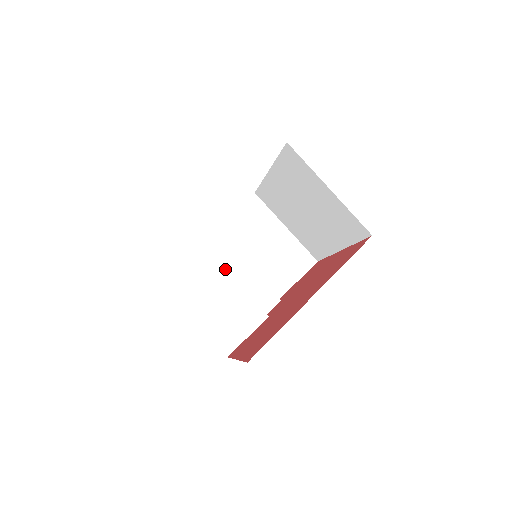
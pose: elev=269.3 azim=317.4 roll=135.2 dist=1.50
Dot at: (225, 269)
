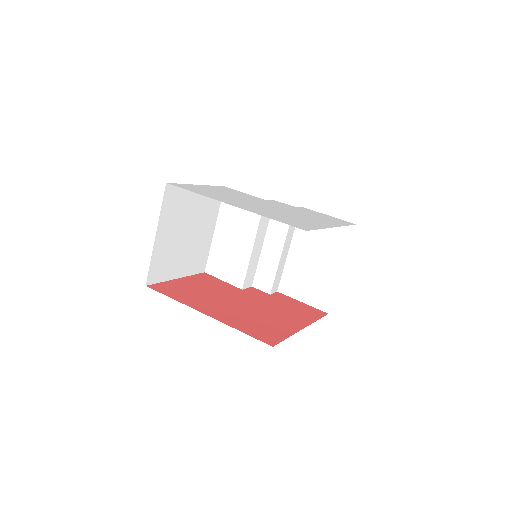
Dot at: (269, 236)
